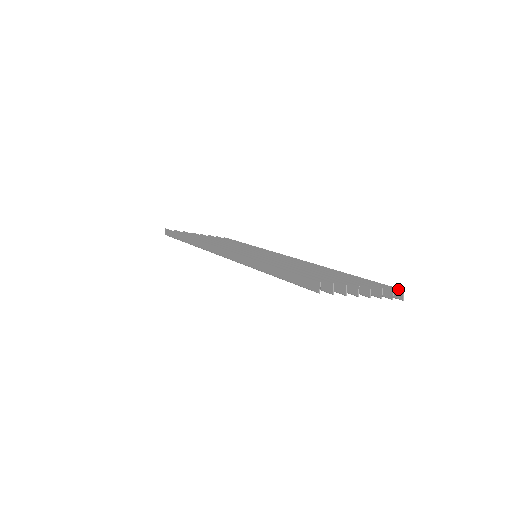
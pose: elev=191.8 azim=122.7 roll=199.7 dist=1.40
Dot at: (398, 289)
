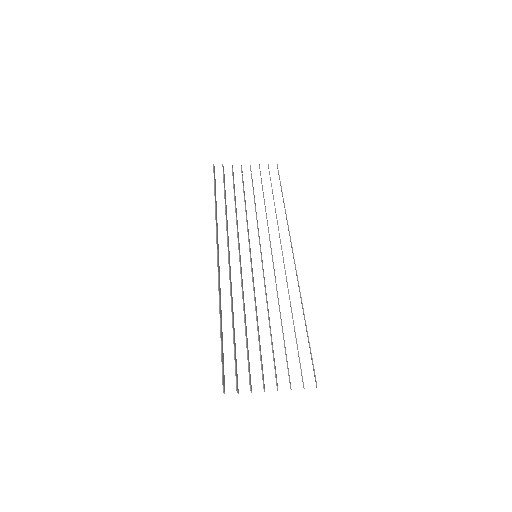
Dot at: (315, 379)
